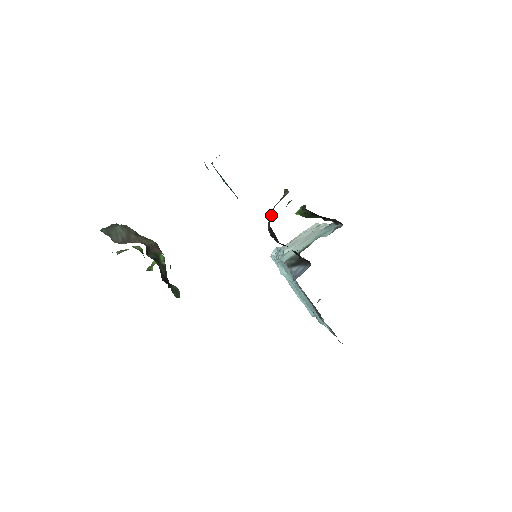
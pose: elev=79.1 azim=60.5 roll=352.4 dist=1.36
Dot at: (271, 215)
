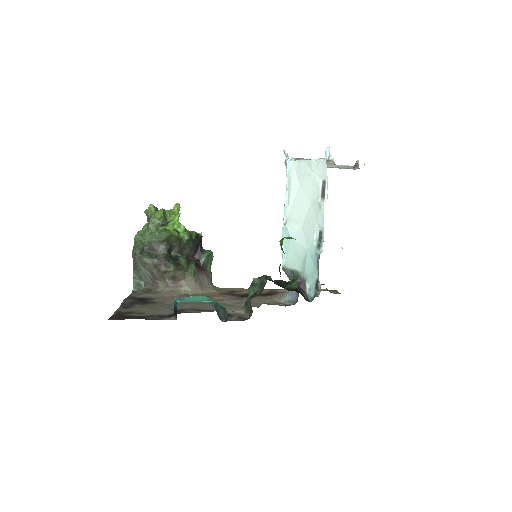
Dot at: occluded
